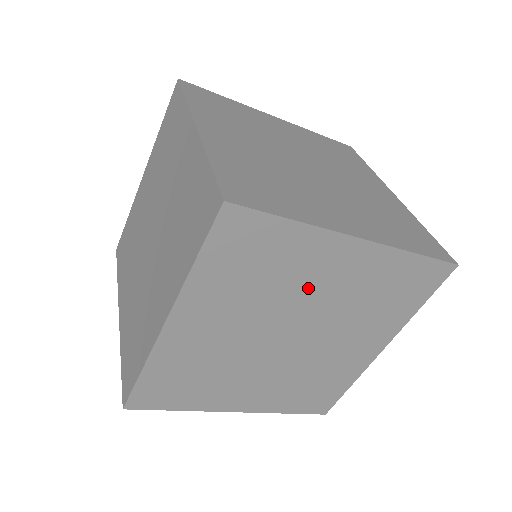
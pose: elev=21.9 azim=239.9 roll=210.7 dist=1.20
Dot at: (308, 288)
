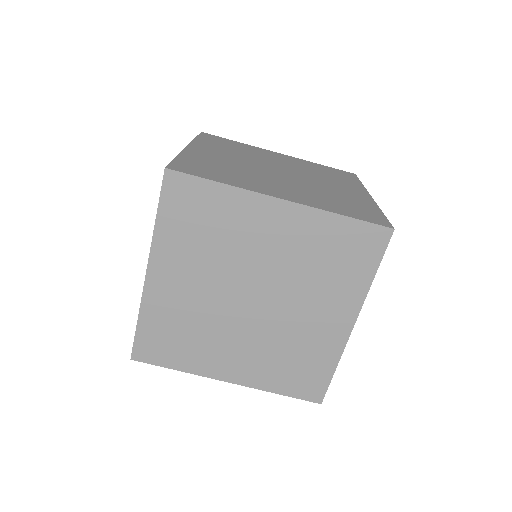
Dot at: (253, 247)
